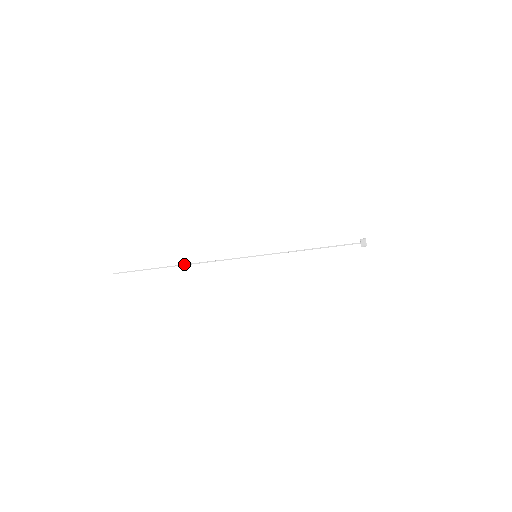
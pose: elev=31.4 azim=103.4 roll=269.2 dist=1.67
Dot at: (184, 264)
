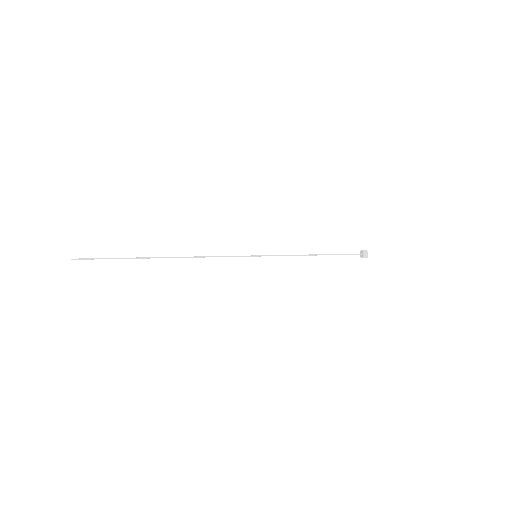
Dot at: (170, 257)
